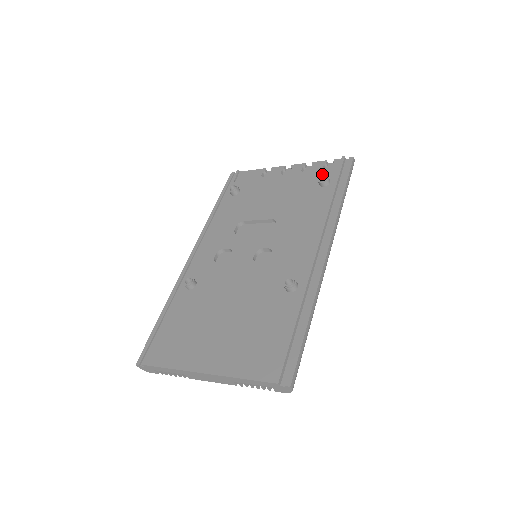
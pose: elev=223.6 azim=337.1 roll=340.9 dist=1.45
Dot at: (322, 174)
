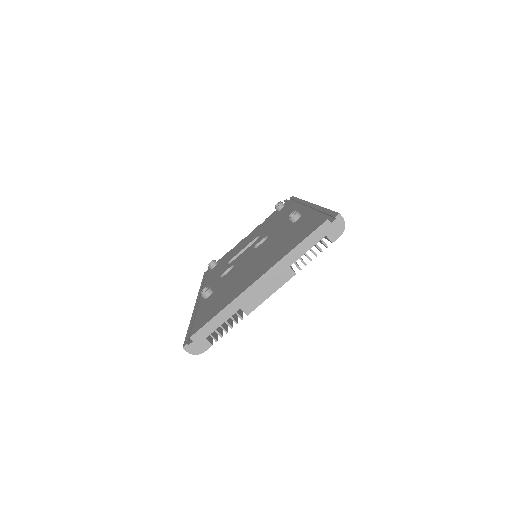
Dot at: (276, 211)
